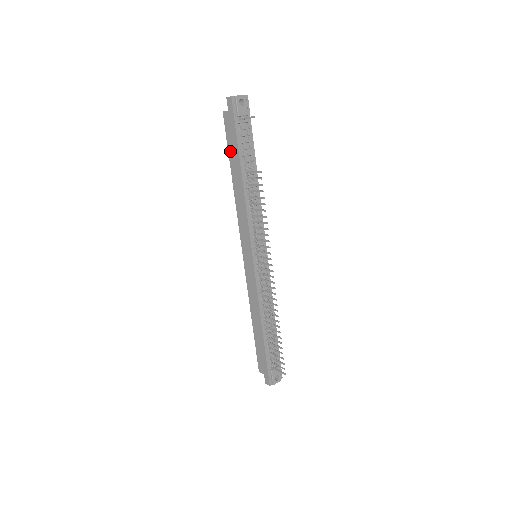
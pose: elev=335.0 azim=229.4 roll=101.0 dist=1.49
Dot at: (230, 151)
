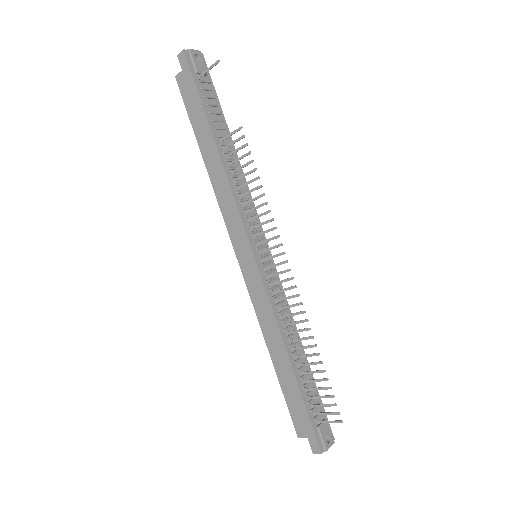
Dot at: (193, 121)
